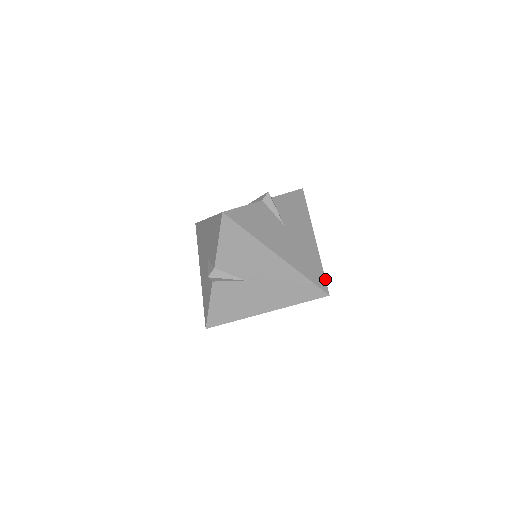
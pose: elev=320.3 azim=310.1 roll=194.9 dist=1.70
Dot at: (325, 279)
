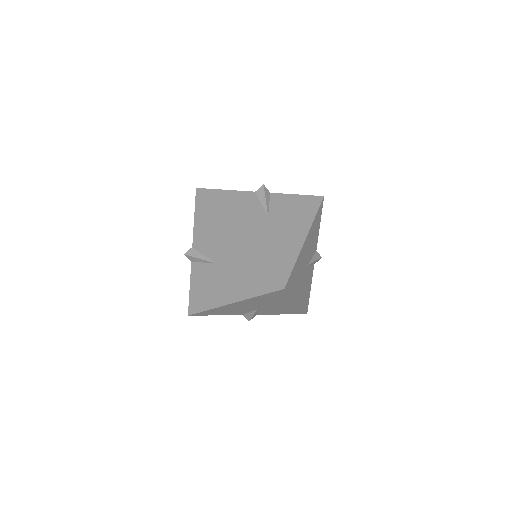
Dot at: (290, 273)
